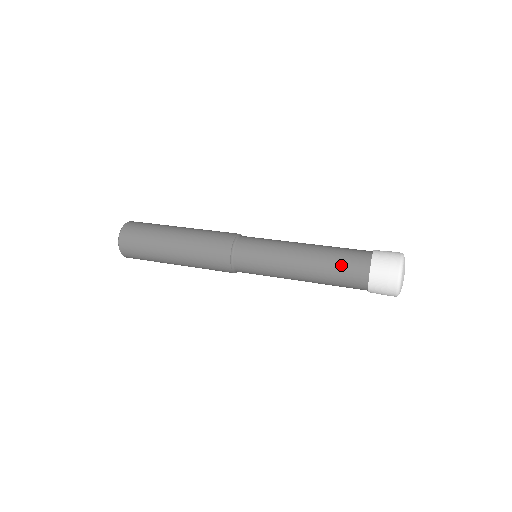
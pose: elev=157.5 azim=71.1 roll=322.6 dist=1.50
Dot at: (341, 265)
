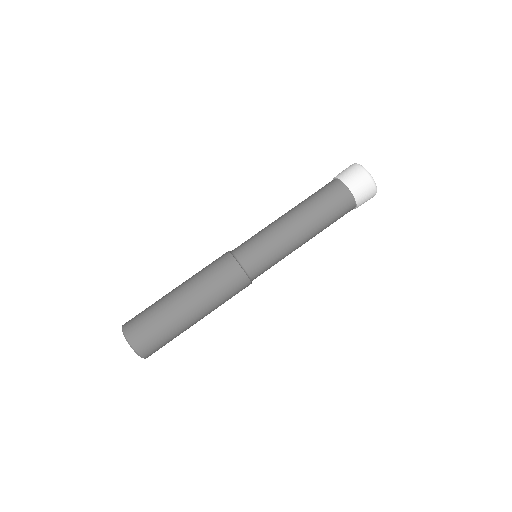
Dot at: (336, 219)
